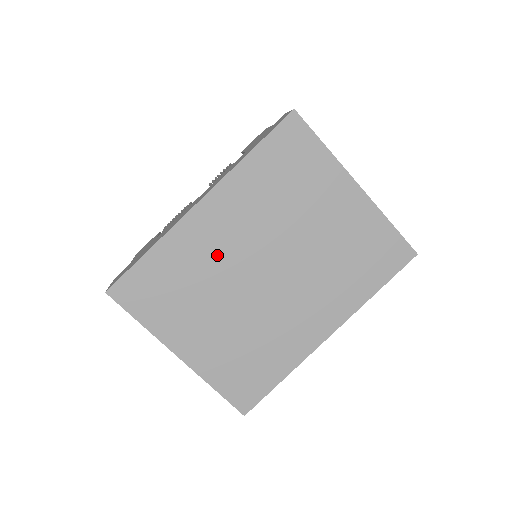
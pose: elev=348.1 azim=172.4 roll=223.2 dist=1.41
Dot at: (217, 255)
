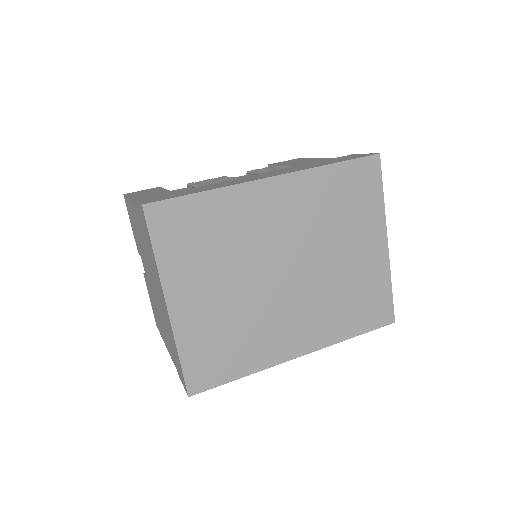
Dot at: (258, 232)
